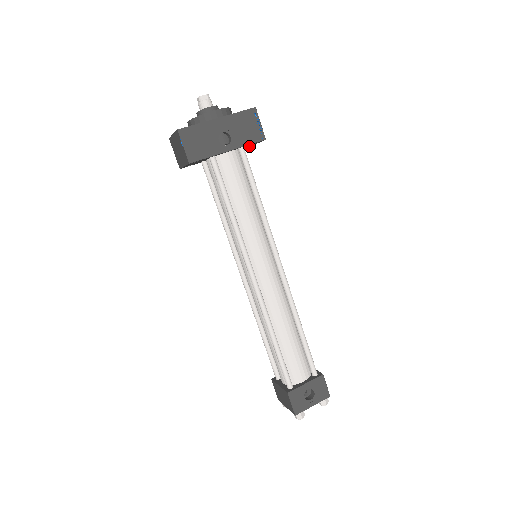
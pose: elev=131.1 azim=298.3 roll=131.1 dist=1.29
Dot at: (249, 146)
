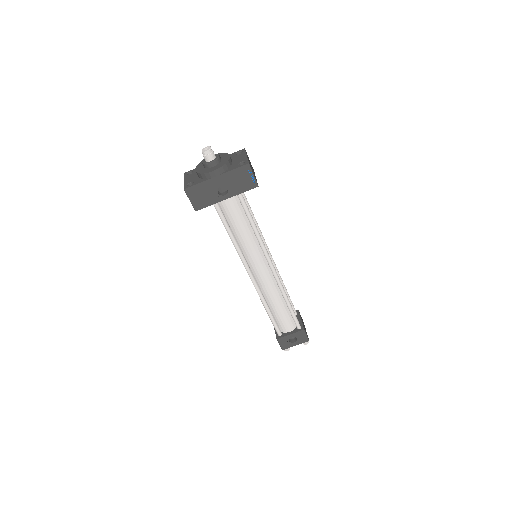
Dot at: occluded
